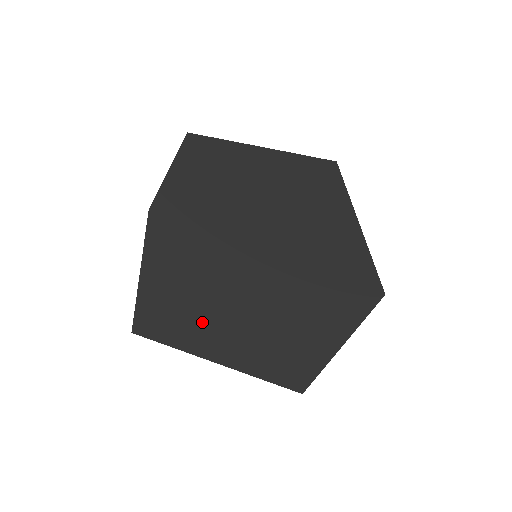
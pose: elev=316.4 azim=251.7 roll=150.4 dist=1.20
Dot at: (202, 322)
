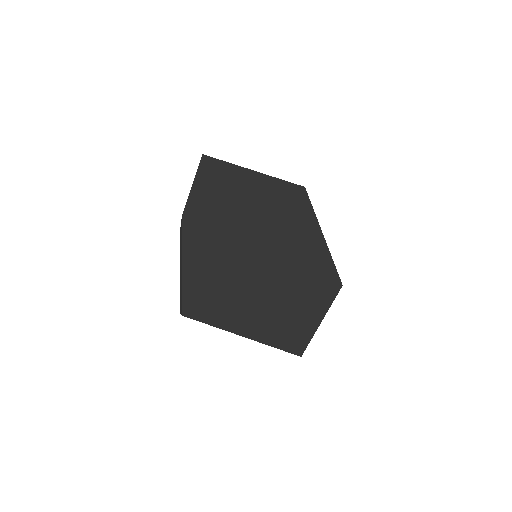
Dot at: (231, 306)
